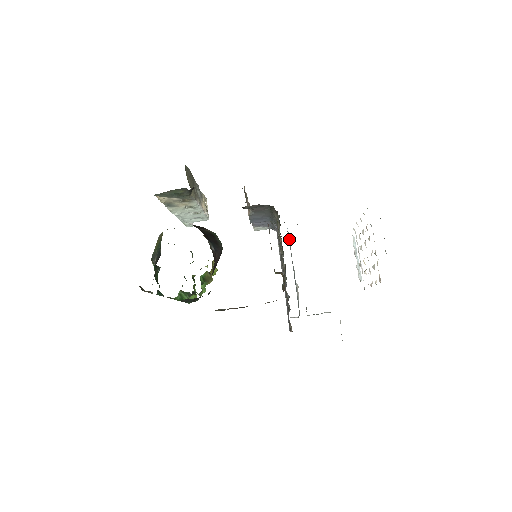
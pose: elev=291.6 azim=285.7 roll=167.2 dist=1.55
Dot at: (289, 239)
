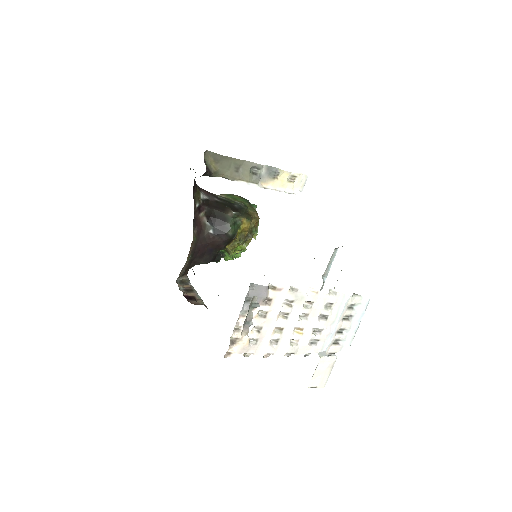
Dot at: occluded
